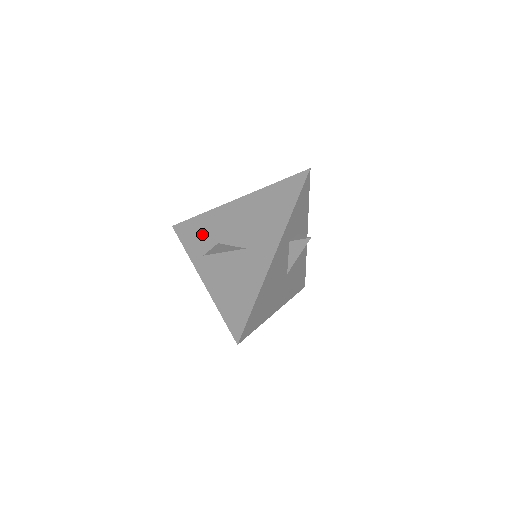
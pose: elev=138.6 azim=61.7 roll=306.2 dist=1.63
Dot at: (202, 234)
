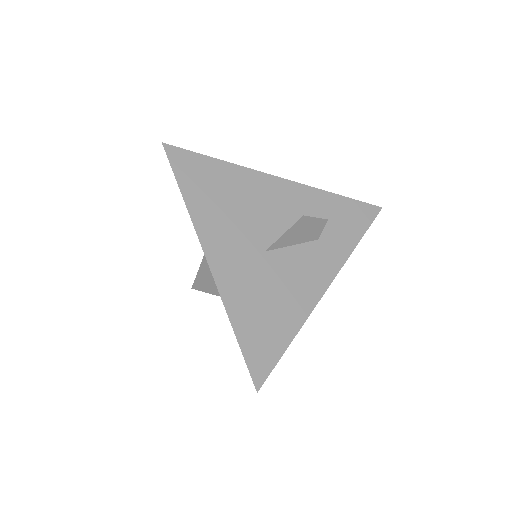
Dot at: occluded
